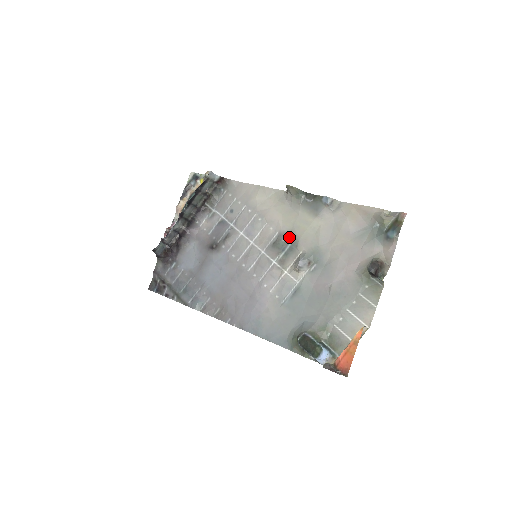
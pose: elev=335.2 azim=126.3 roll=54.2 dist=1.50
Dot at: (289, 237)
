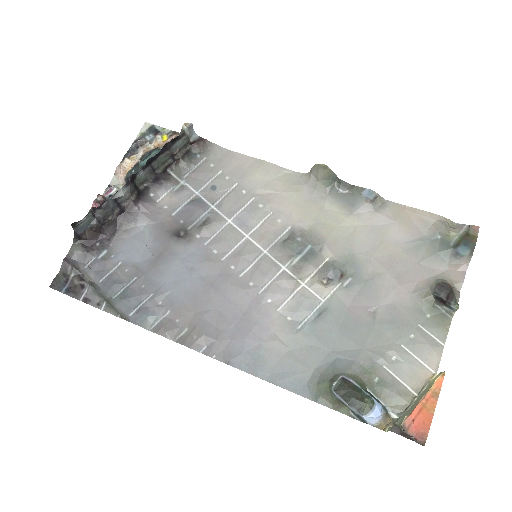
Dot at: (308, 236)
